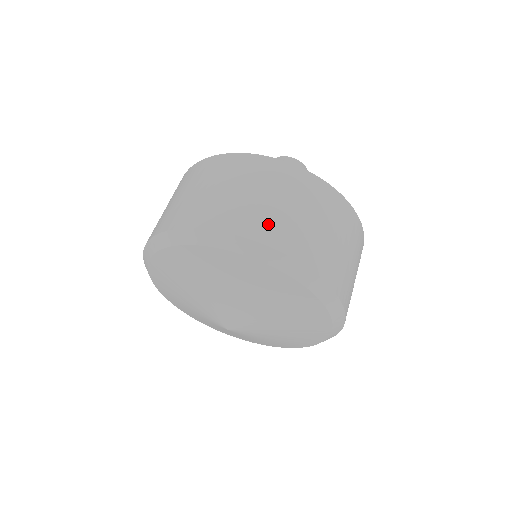
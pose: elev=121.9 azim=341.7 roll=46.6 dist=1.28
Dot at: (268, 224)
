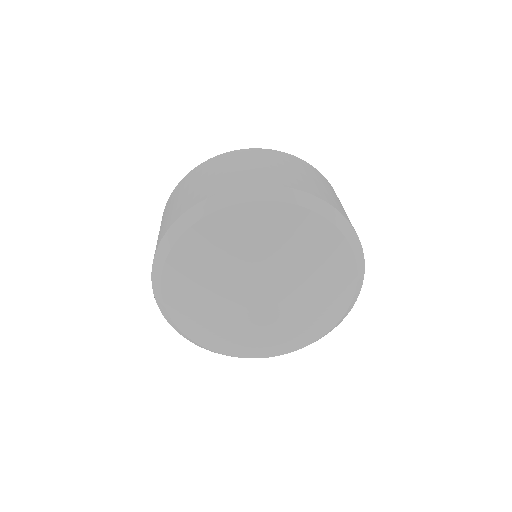
Dot at: (175, 212)
